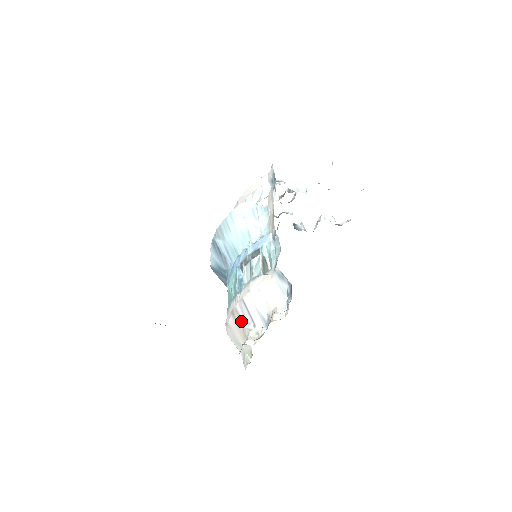
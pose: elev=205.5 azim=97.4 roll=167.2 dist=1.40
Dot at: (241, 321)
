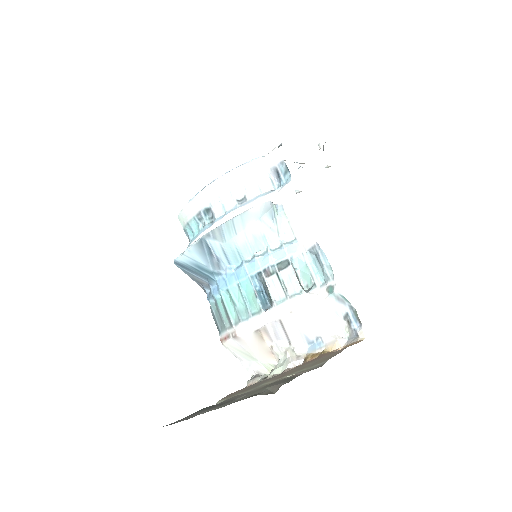
Dot at: (269, 339)
